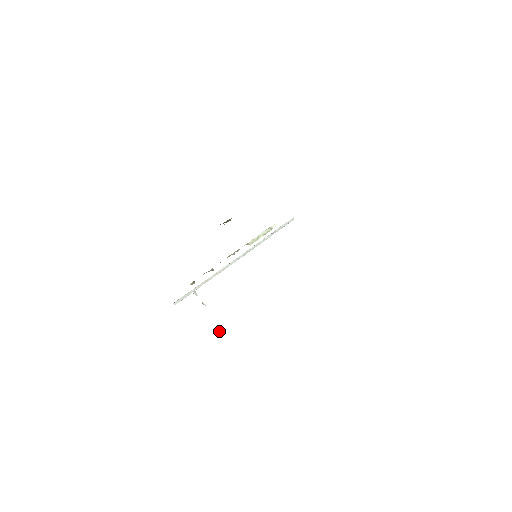
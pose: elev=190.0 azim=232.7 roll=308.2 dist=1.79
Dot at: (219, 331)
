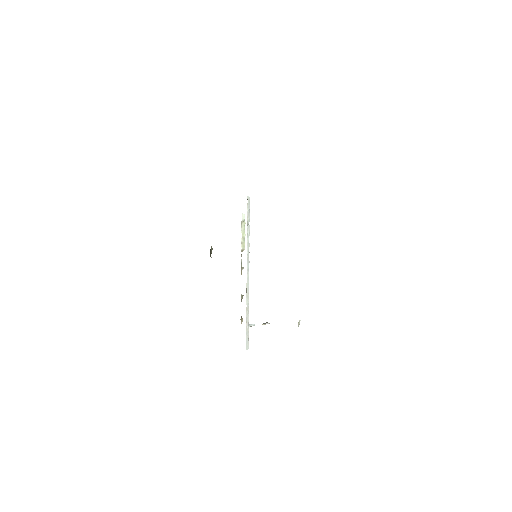
Dot at: (298, 326)
